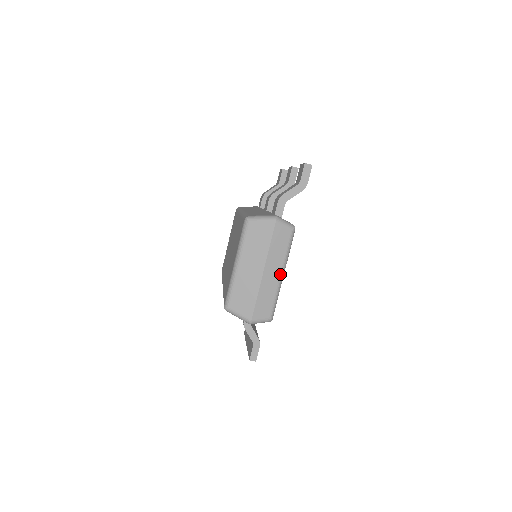
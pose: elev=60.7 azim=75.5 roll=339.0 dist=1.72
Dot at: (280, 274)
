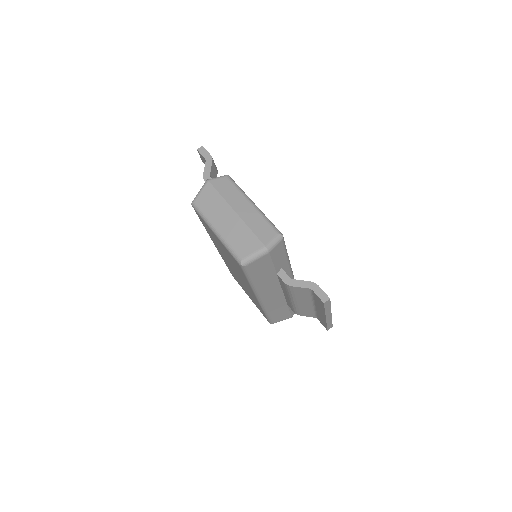
Dot at: (250, 204)
